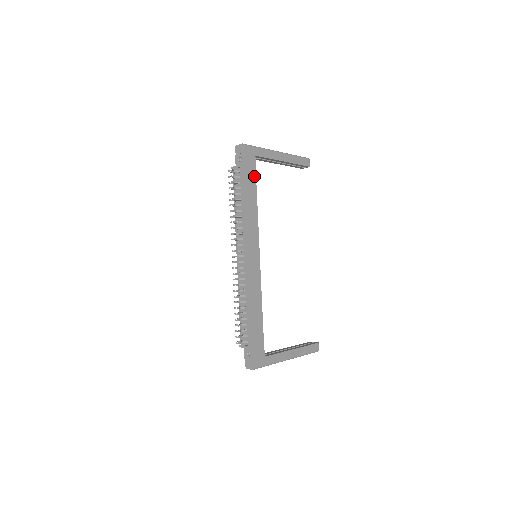
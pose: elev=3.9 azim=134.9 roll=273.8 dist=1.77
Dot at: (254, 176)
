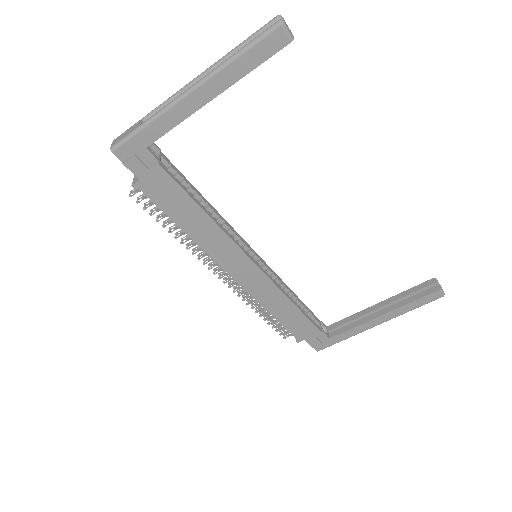
Dot at: (168, 180)
